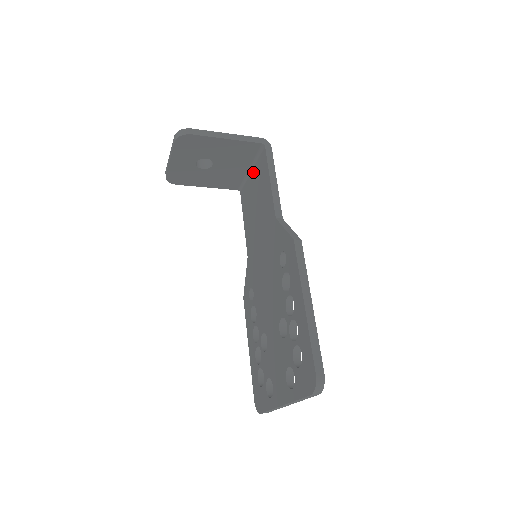
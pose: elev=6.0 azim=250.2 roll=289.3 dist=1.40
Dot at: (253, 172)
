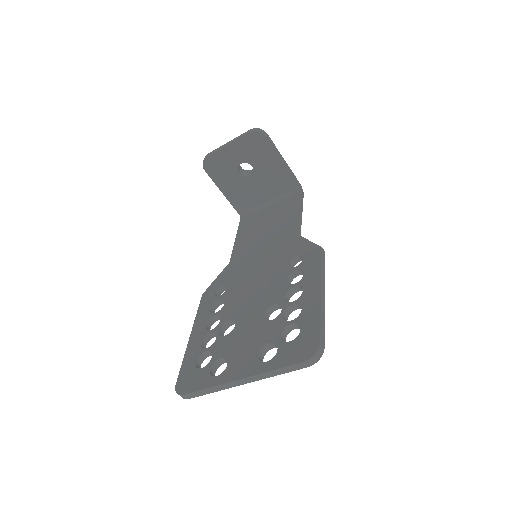
Dot at: (272, 205)
